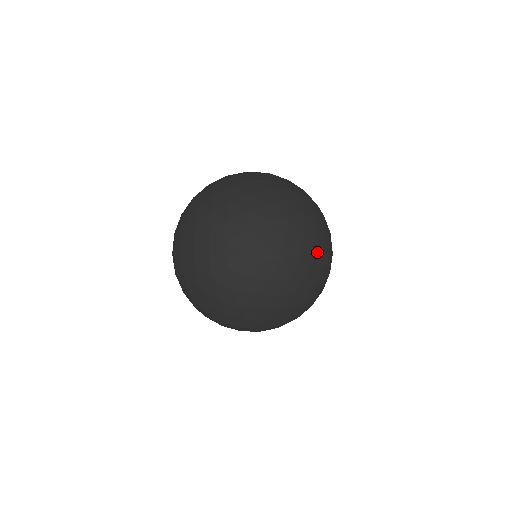
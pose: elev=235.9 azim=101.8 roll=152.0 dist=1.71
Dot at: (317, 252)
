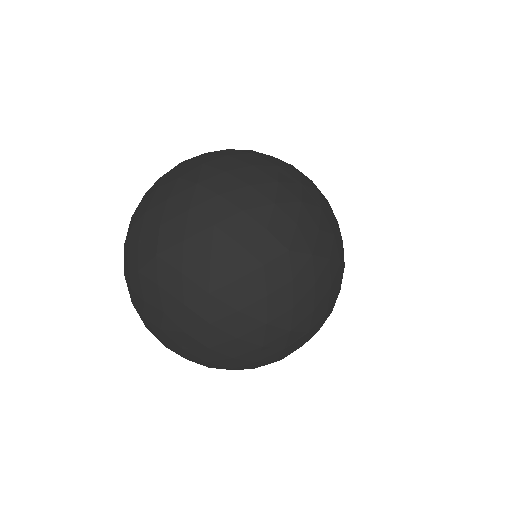
Dot at: (341, 266)
